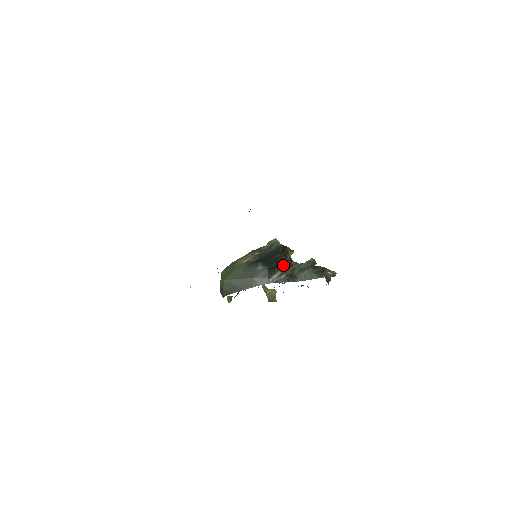
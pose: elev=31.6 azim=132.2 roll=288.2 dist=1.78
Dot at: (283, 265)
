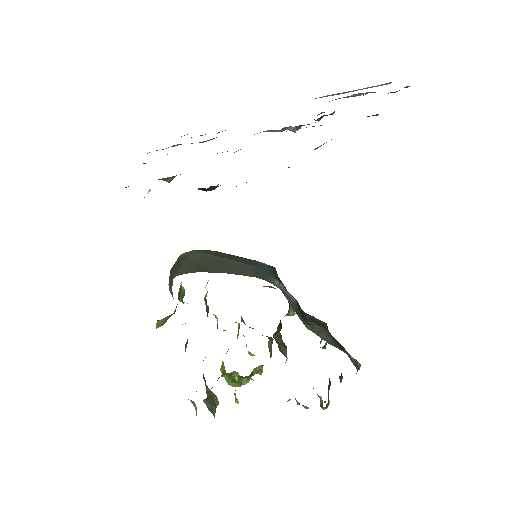
Dot at: occluded
